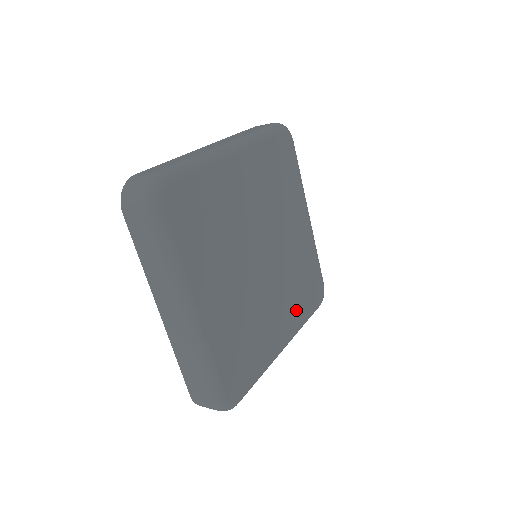
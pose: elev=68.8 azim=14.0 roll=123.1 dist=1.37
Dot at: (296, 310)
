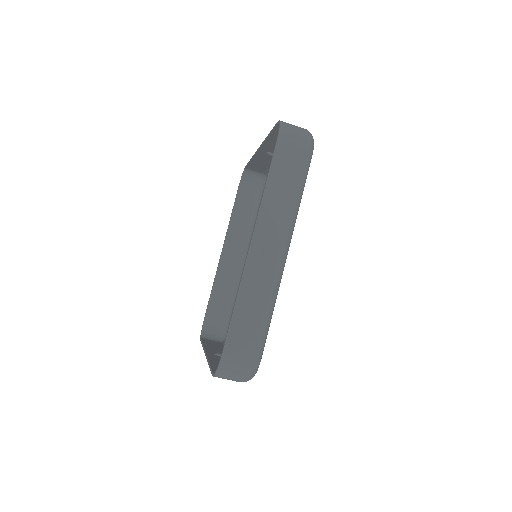
Dot at: occluded
